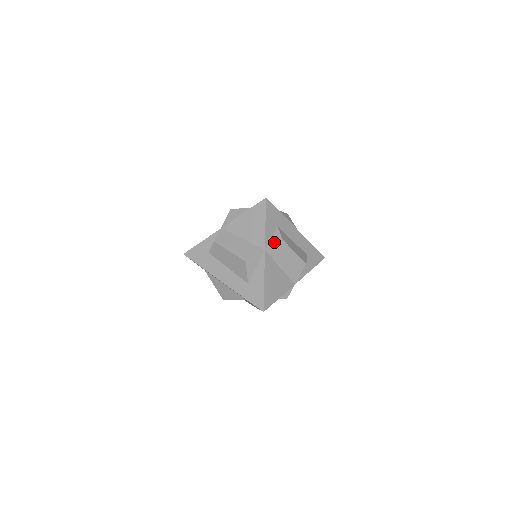
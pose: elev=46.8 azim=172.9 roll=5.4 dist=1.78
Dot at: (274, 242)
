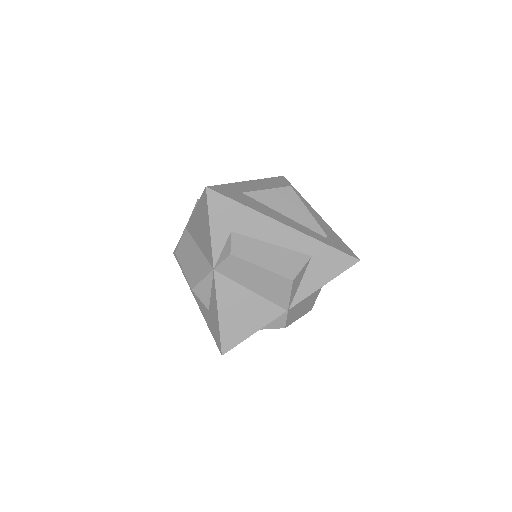
Dot at: occluded
